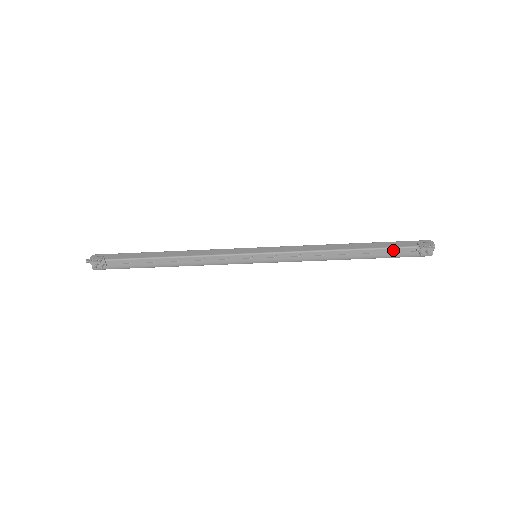
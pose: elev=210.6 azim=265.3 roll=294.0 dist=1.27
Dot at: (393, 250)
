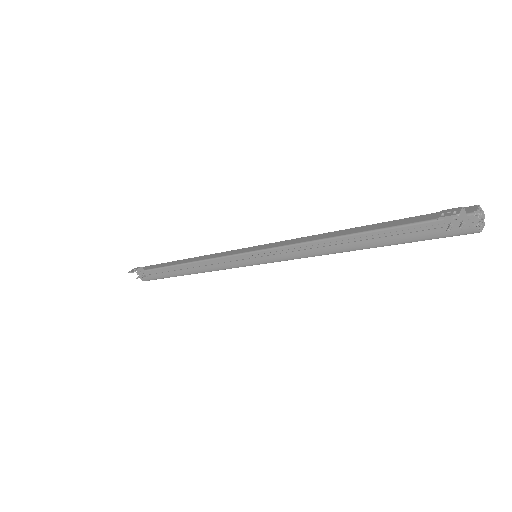
Dot at: (409, 228)
